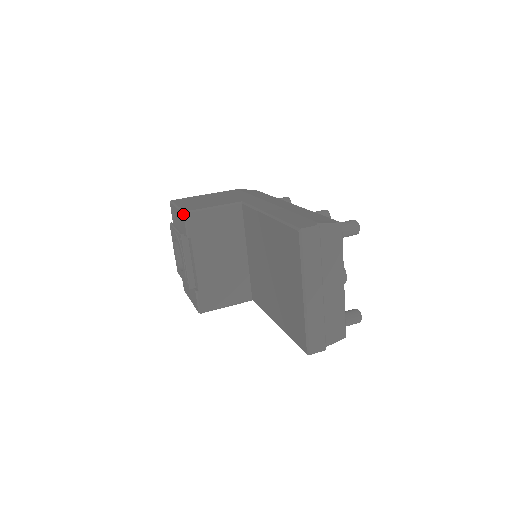
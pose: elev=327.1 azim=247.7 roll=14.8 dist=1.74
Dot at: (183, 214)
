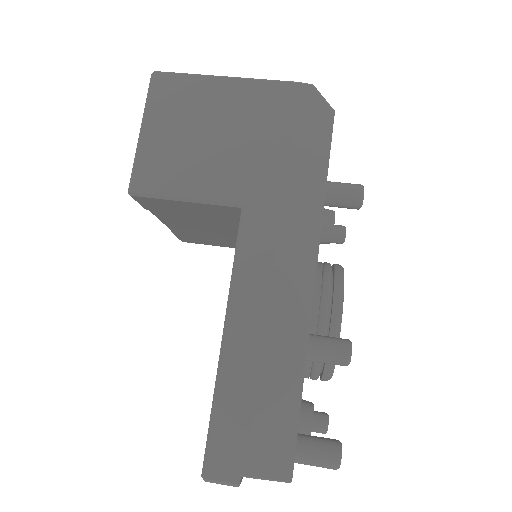
Dot at: (128, 192)
